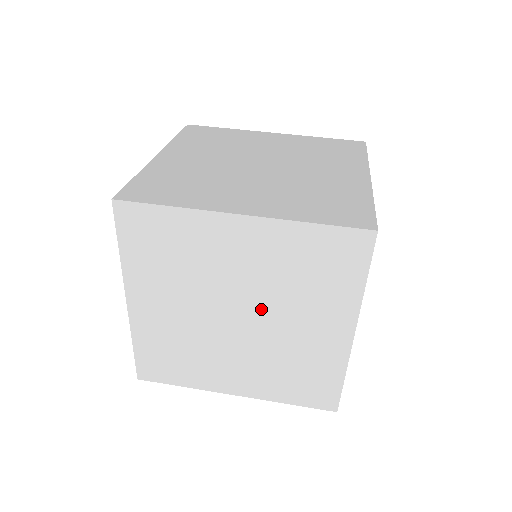
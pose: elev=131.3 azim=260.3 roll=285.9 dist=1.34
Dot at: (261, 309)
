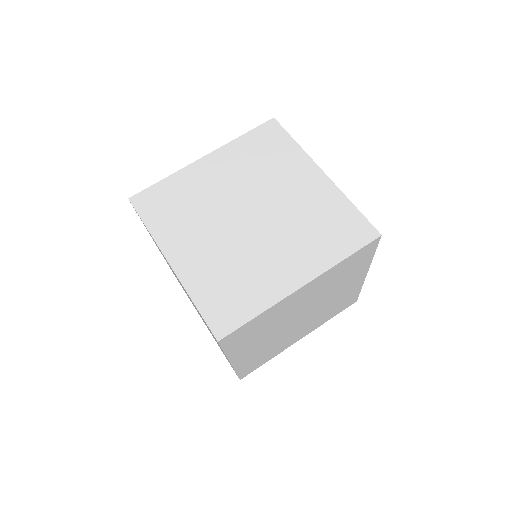
Dot at: (315, 305)
